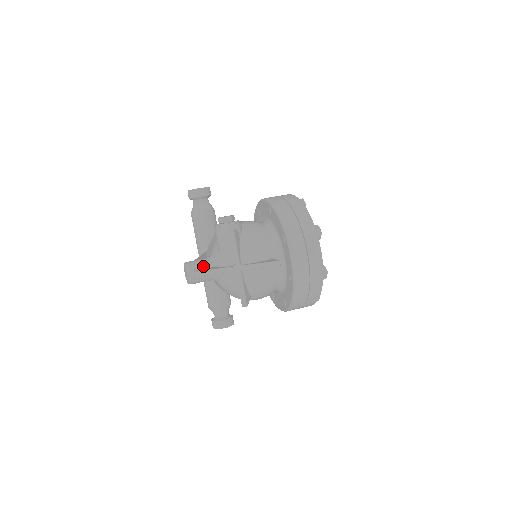
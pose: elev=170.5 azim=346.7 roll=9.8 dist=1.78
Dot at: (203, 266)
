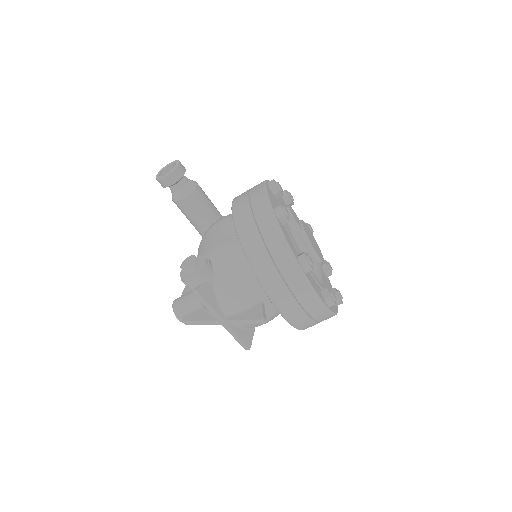
Dot at: (191, 308)
